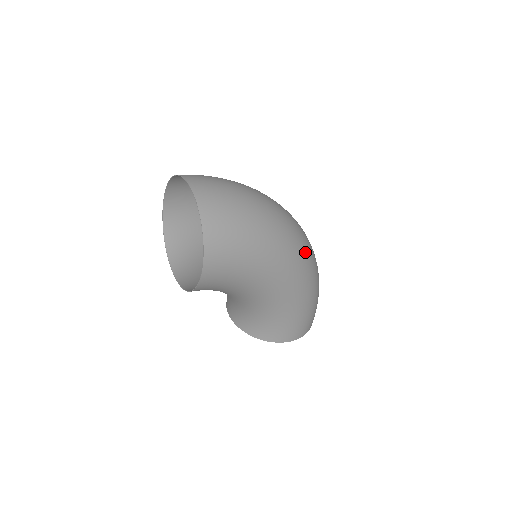
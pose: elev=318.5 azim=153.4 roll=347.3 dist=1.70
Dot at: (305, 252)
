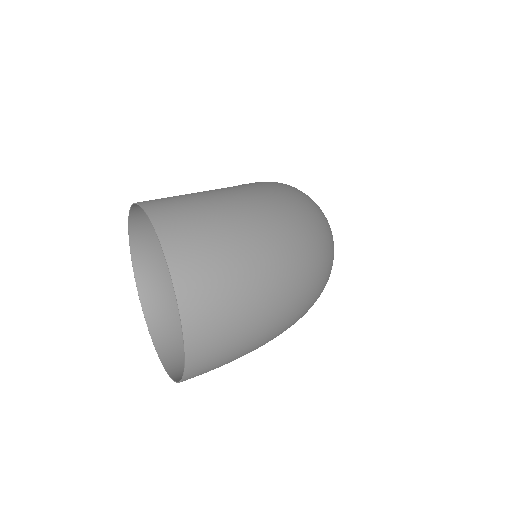
Dot at: occluded
